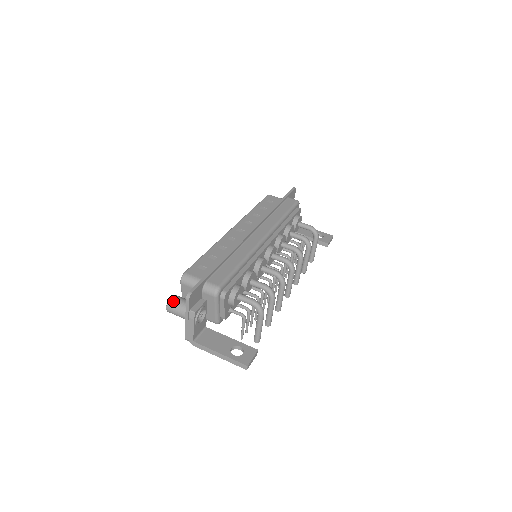
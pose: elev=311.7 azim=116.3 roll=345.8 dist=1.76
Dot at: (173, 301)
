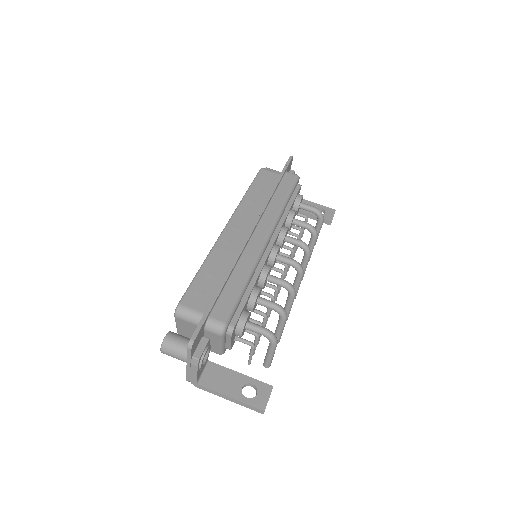
Dot at: (169, 343)
